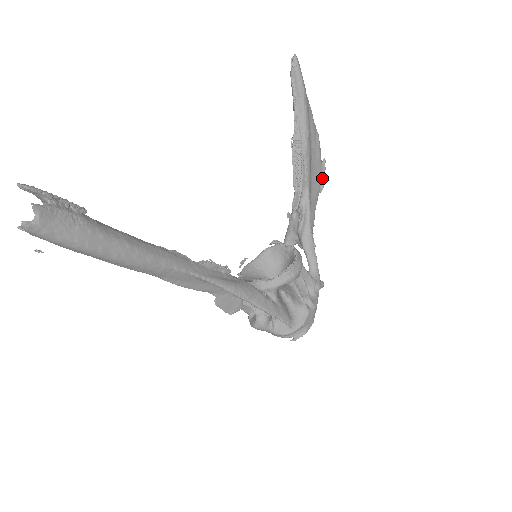
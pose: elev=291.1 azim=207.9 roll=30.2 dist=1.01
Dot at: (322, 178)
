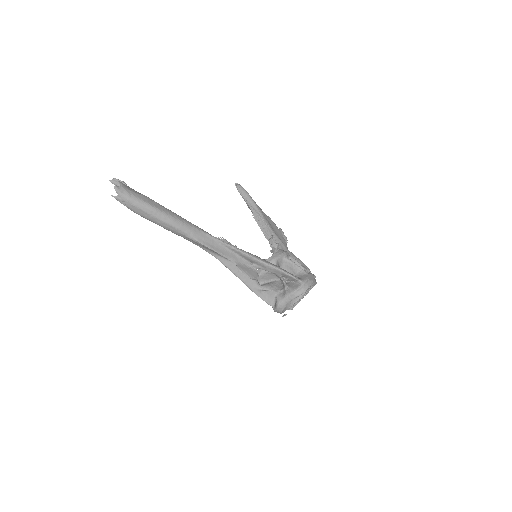
Dot at: (283, 236)
